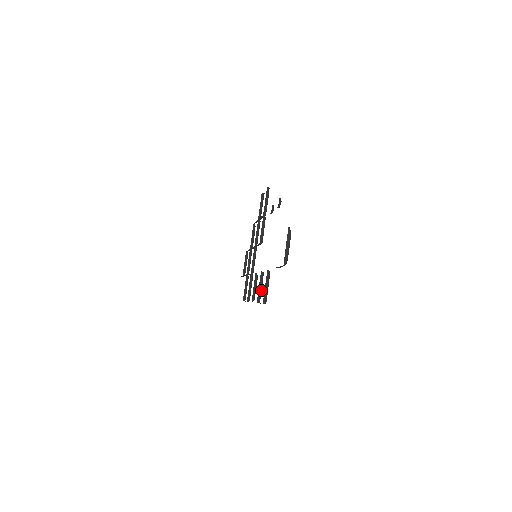
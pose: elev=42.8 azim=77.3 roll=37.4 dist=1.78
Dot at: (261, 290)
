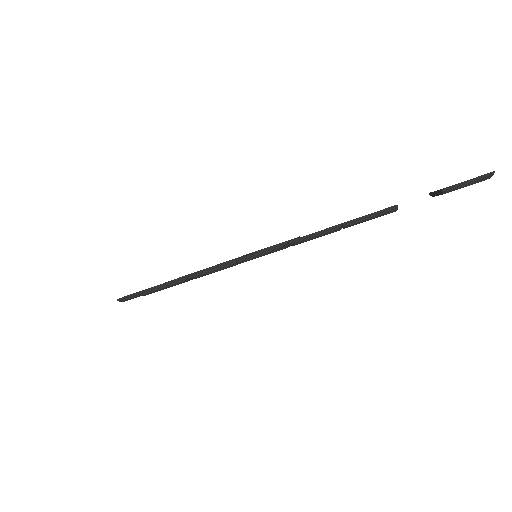
Dot at: occluded
